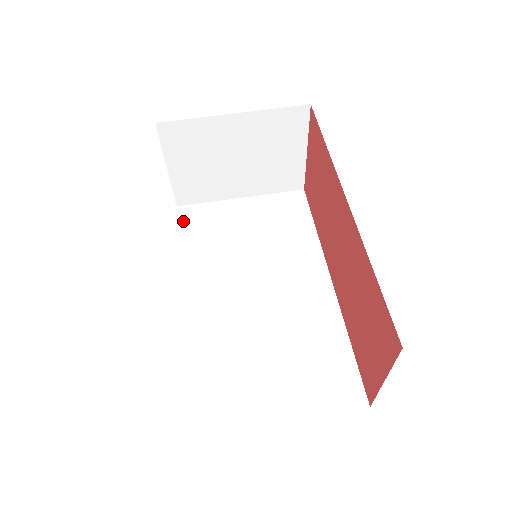
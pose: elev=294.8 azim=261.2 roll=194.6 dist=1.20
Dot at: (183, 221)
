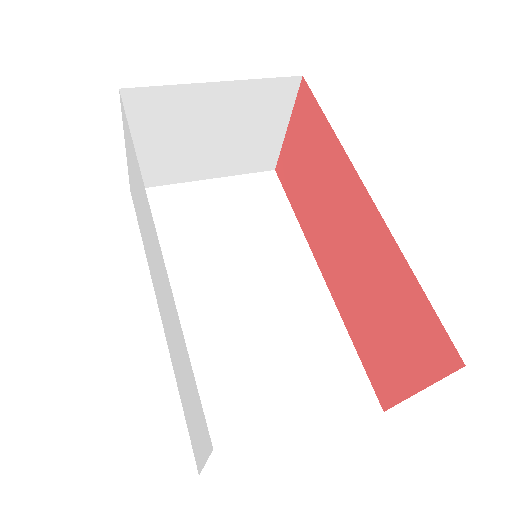
Dot at: occluded
